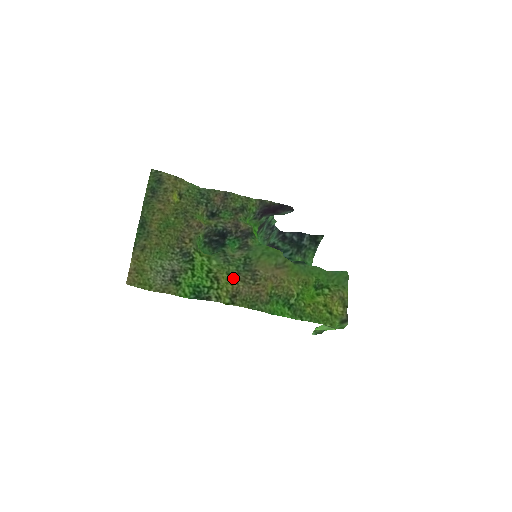
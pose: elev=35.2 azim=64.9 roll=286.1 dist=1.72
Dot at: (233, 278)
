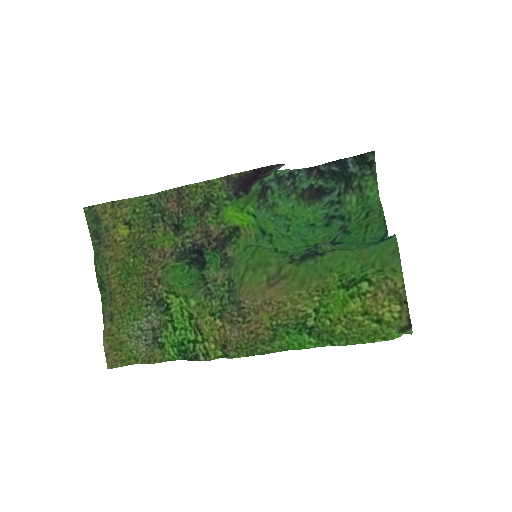
Dot at: (218, 319)
